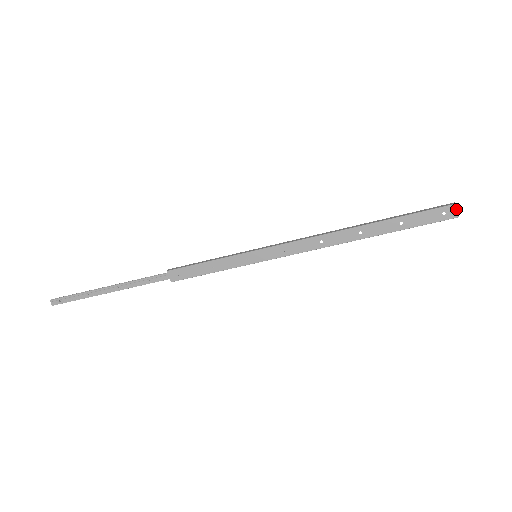
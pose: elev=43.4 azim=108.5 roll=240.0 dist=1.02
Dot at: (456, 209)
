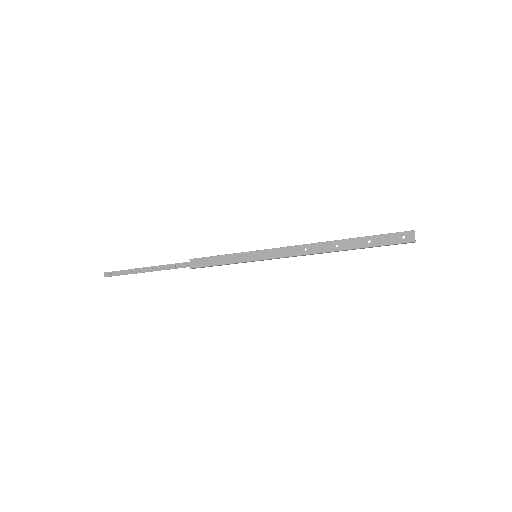
Dot at: (414, 235)
